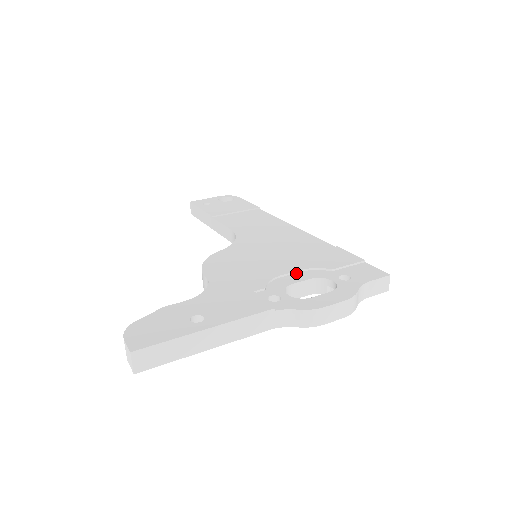
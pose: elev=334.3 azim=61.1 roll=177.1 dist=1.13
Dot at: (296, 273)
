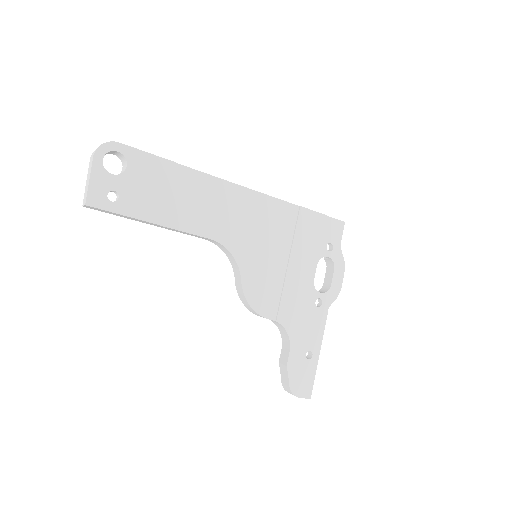
Dot at: (307, 266)
